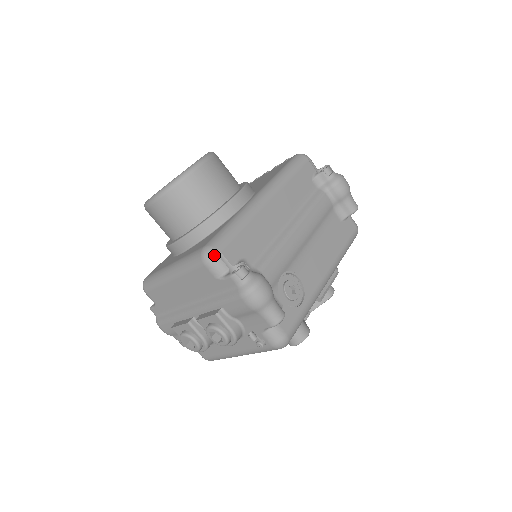
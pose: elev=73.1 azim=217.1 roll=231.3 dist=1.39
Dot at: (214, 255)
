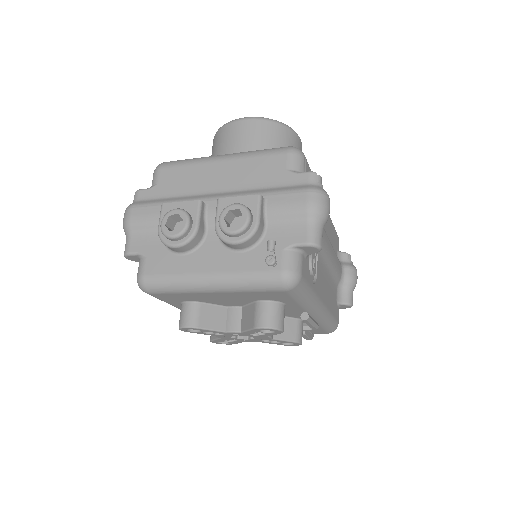
Dot at: (302, 154)
